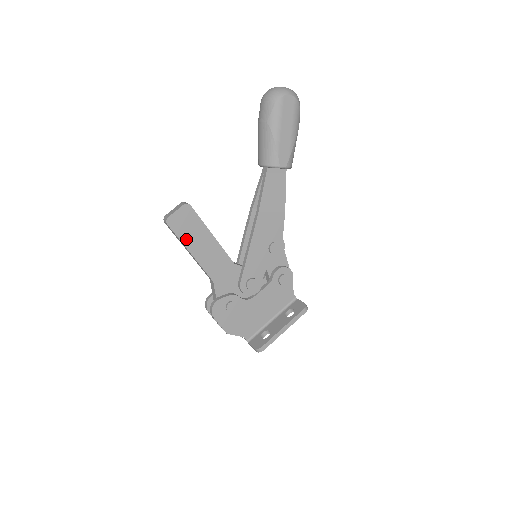
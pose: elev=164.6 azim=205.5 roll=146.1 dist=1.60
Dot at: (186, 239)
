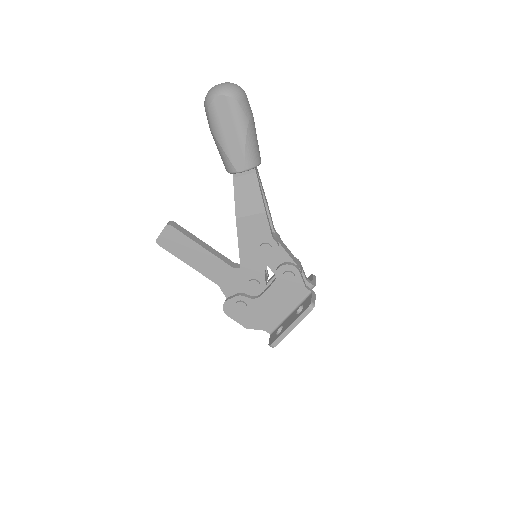
Dot at: (179, 254)
